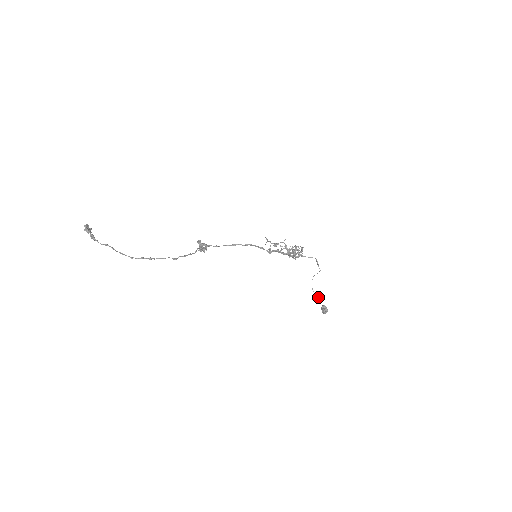
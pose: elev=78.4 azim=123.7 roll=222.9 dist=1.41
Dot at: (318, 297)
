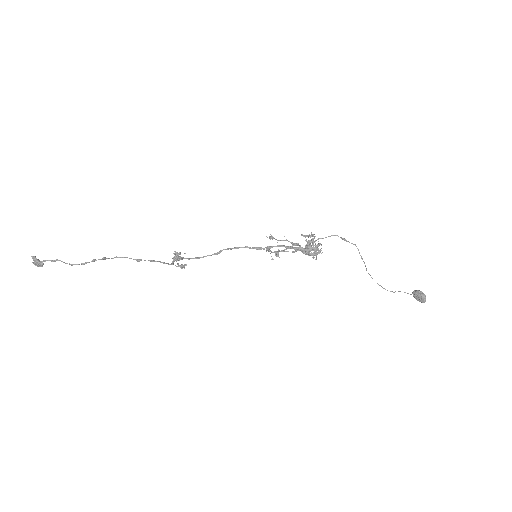
Dot at: (399, 291)
